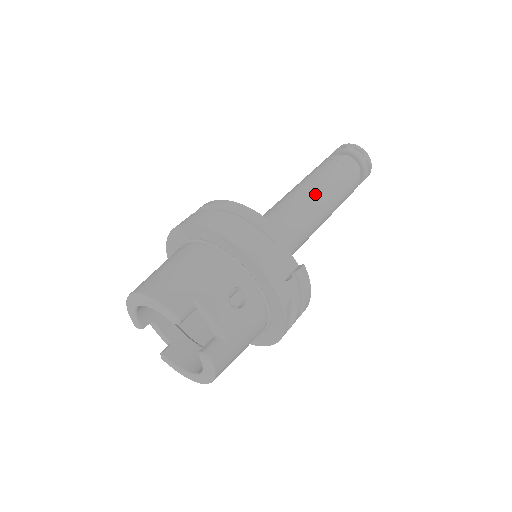
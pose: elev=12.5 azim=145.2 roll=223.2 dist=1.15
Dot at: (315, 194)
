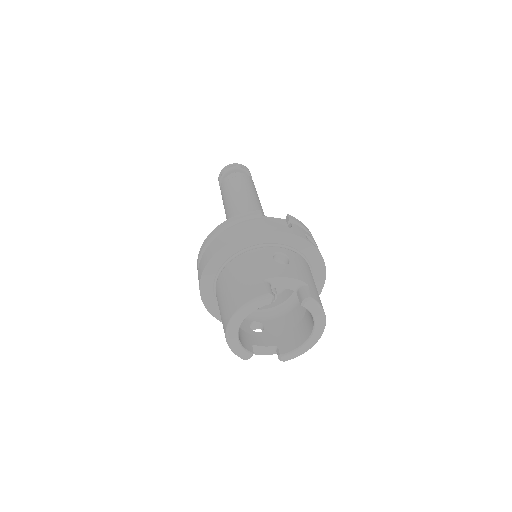
Dot at: (242, 200)
